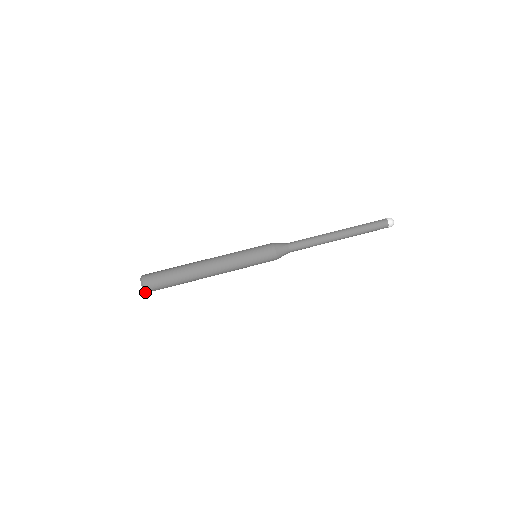
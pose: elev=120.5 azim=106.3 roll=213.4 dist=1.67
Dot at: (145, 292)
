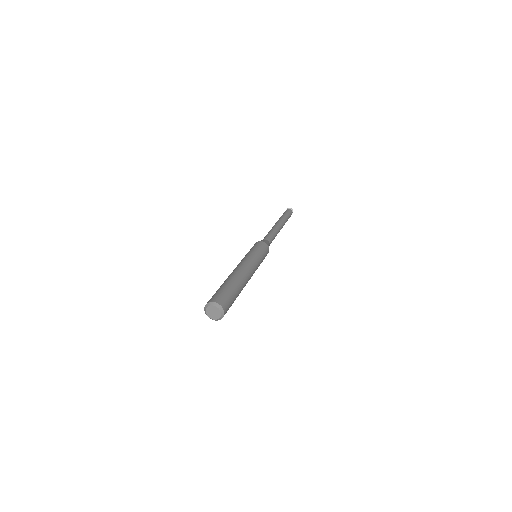
Dot at: (221, 308)
